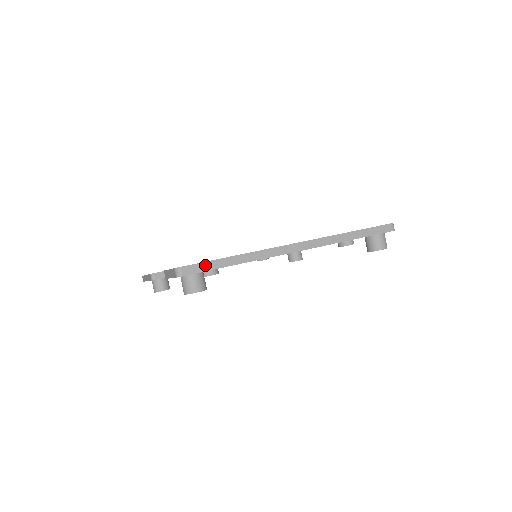
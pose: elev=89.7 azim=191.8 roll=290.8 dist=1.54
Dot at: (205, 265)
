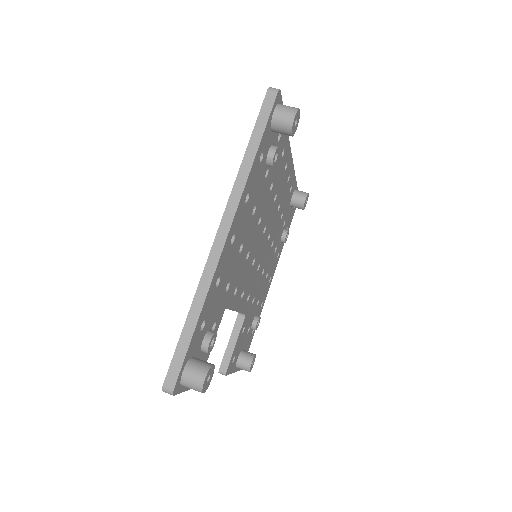
Dot at: (177, 356)
